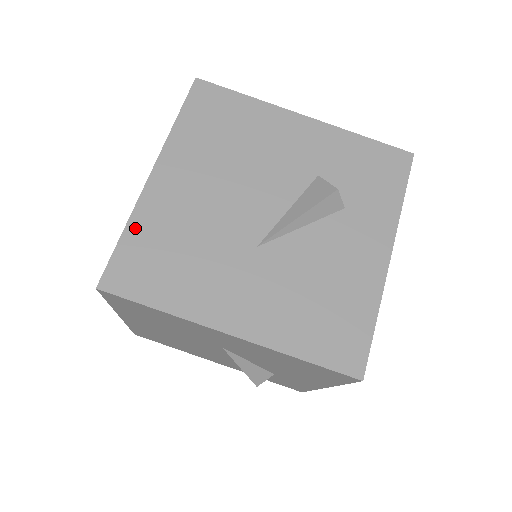
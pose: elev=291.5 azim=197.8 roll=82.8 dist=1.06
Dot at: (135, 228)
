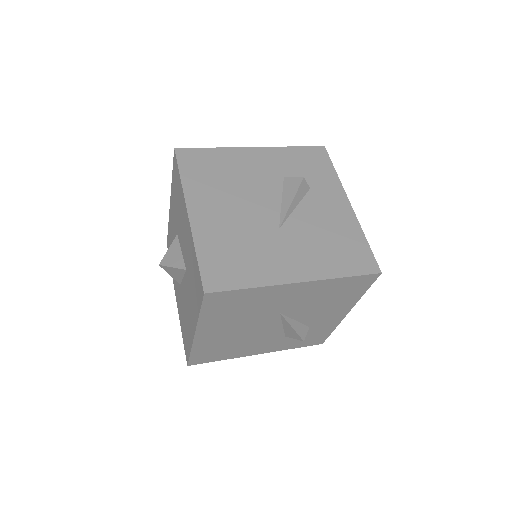
Dot at: (202, 249)
